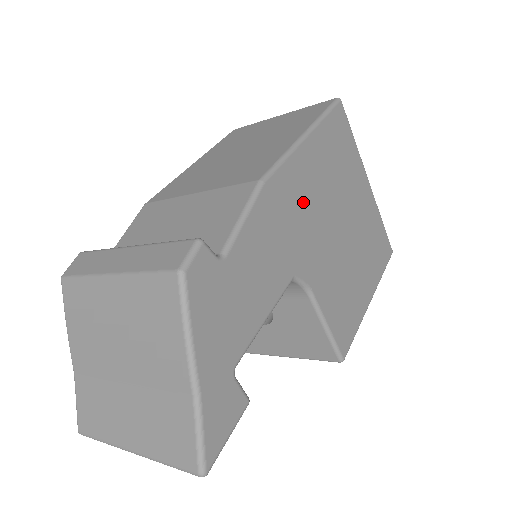
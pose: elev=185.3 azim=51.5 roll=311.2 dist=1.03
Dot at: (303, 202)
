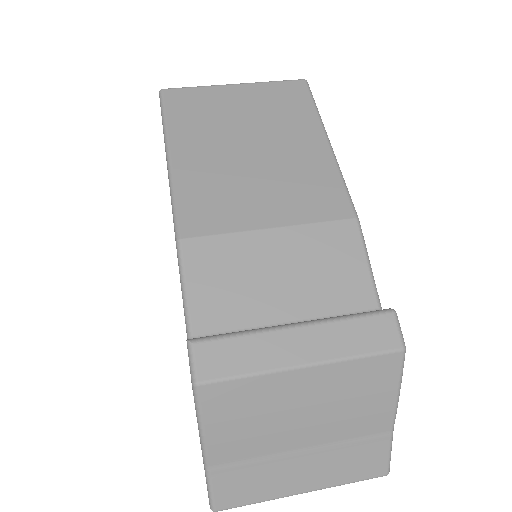
Dot at: occluded
